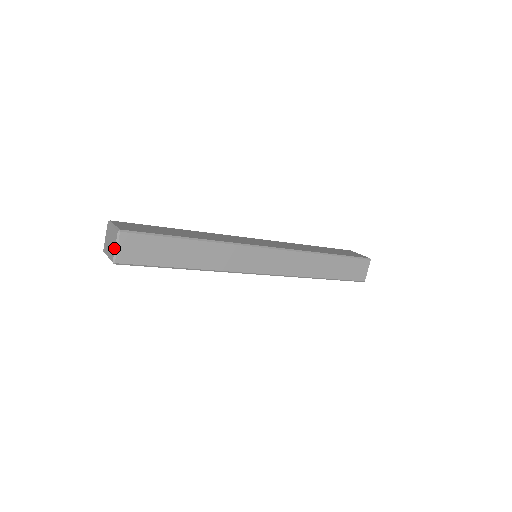
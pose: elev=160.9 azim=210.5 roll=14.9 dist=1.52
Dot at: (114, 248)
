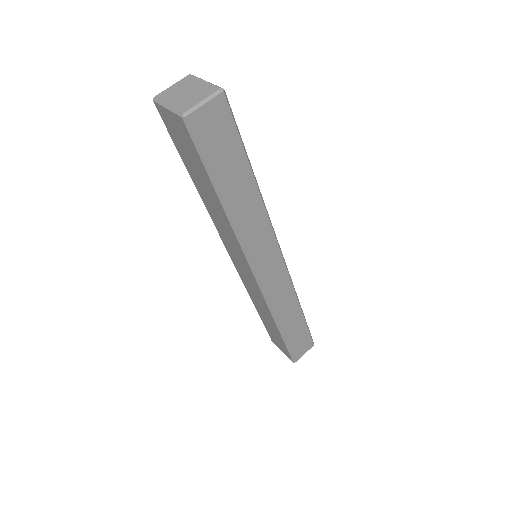
Dot at: (199, 101)
